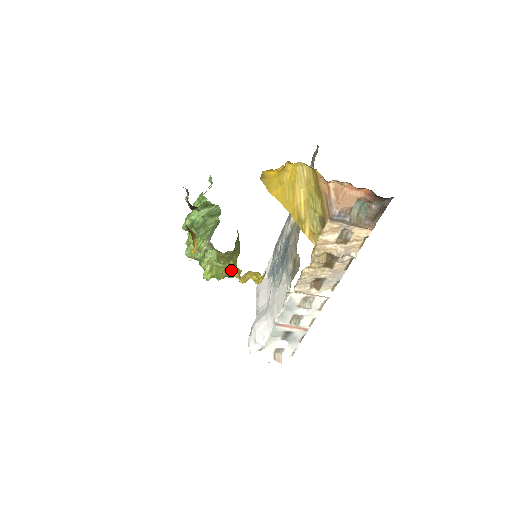
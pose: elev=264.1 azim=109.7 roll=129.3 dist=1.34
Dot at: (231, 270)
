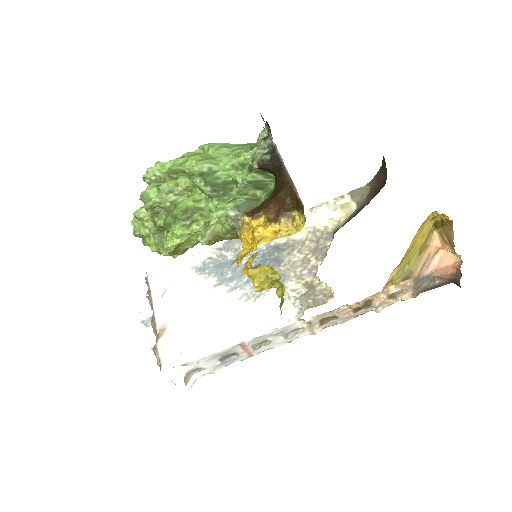
Dot at: (257, 267)
